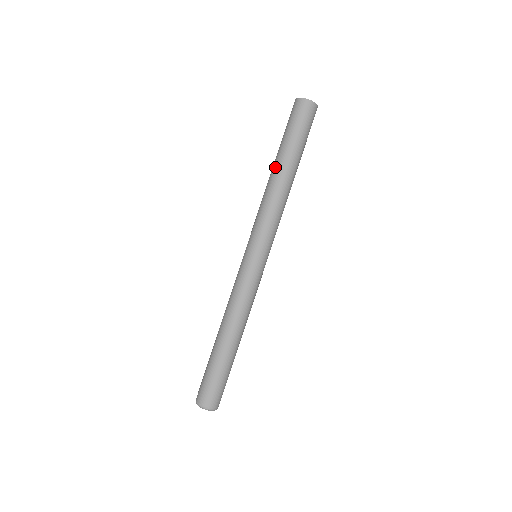
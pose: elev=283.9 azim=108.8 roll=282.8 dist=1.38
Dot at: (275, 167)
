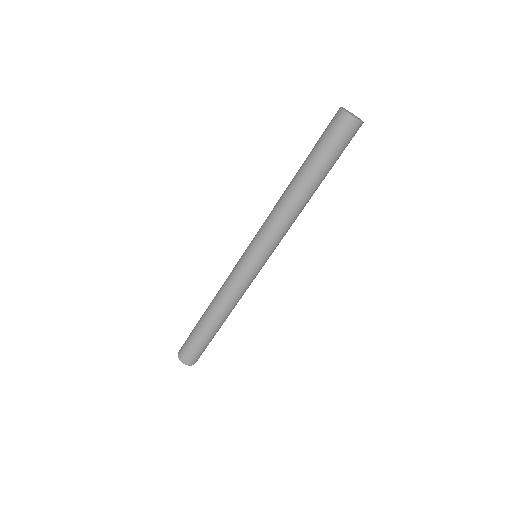
Dot at: (294, 177)
